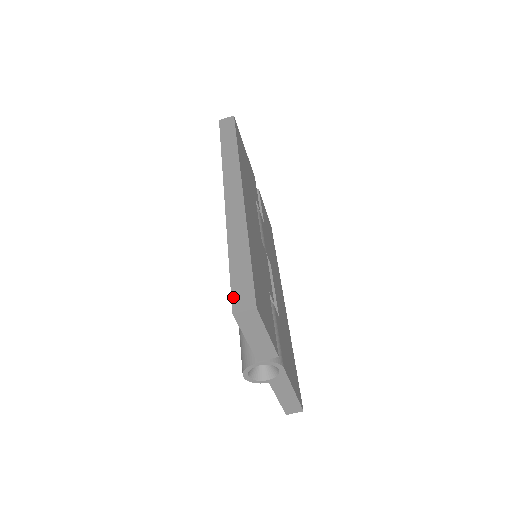
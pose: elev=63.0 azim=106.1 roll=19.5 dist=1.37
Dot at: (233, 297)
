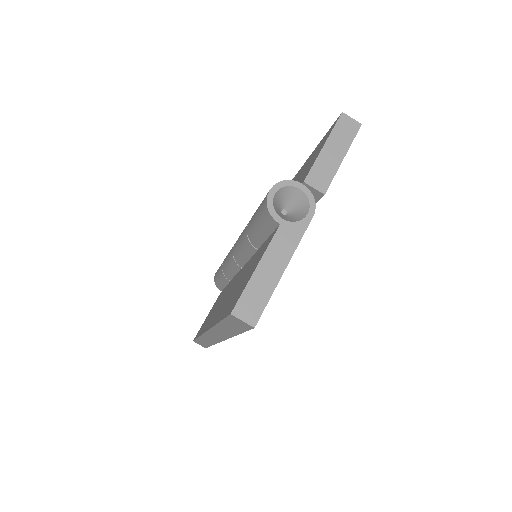
Dot at: occluded
